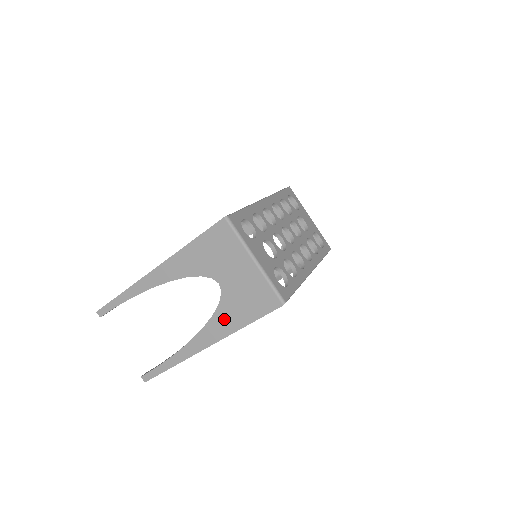
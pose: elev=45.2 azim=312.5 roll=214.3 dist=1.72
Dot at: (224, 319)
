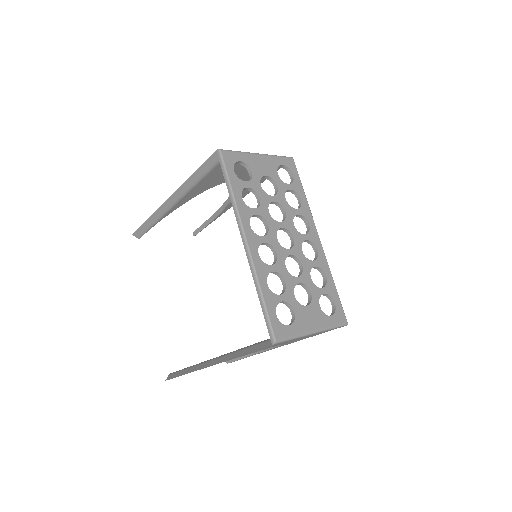
Dot at: occluded
